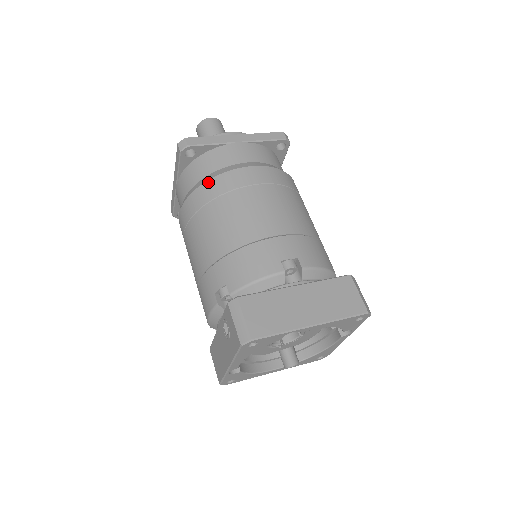
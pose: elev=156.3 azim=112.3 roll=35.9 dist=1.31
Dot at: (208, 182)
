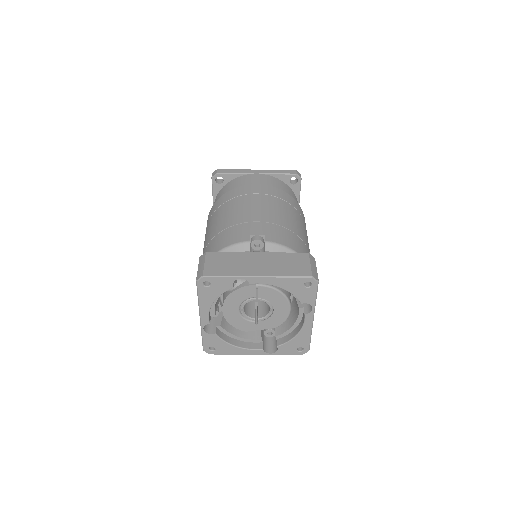
Dot at: (224, 195)
